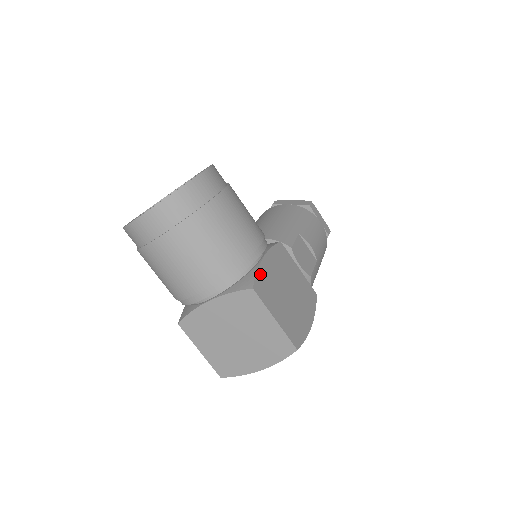
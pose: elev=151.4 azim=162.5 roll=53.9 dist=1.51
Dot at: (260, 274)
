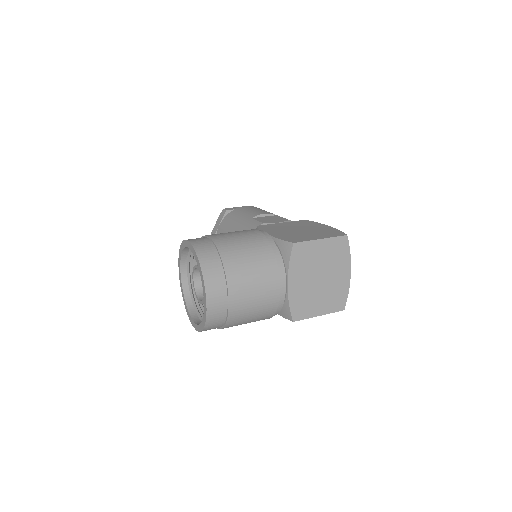
Dot at: (282, 238)
